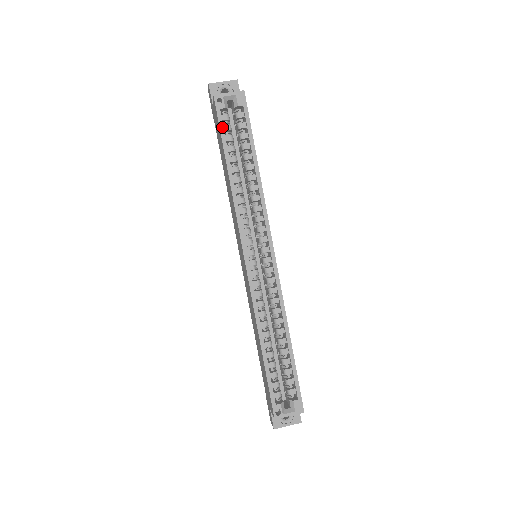
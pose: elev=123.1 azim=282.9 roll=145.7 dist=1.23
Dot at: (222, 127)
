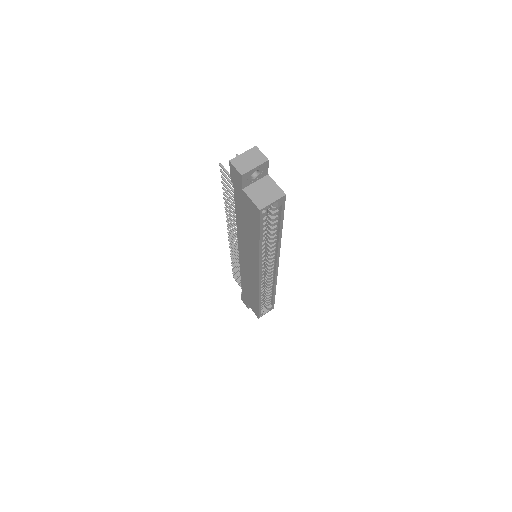
Dot at: (262, 226)
